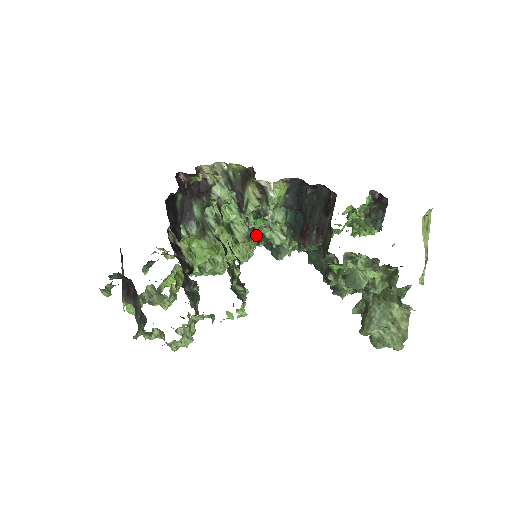
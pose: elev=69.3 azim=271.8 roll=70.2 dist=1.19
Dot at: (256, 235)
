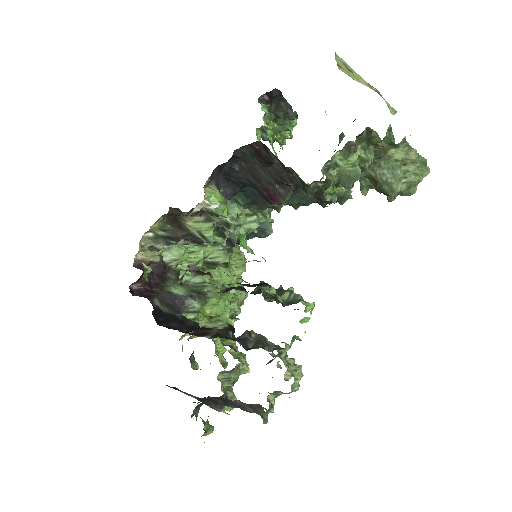
Dot at: (252, 252)
